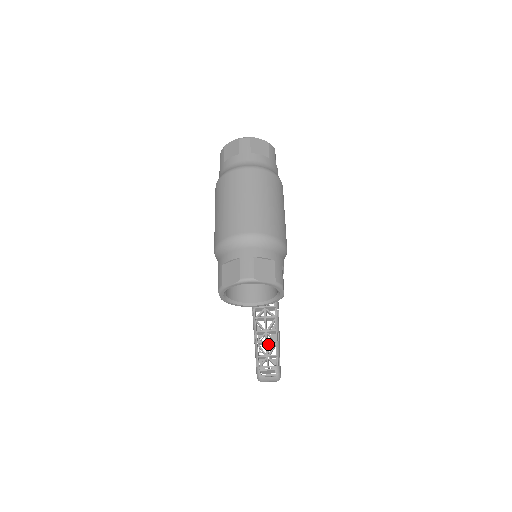
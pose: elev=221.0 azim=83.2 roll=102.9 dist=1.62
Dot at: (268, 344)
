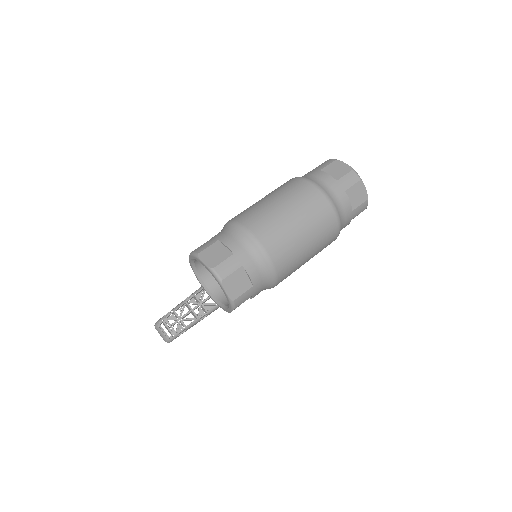
Dot at: (191, 312)
